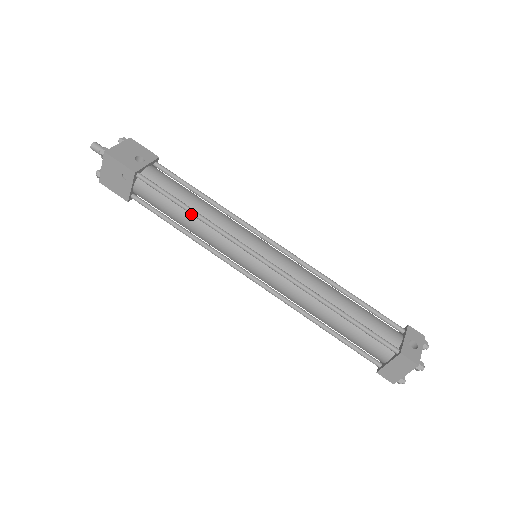
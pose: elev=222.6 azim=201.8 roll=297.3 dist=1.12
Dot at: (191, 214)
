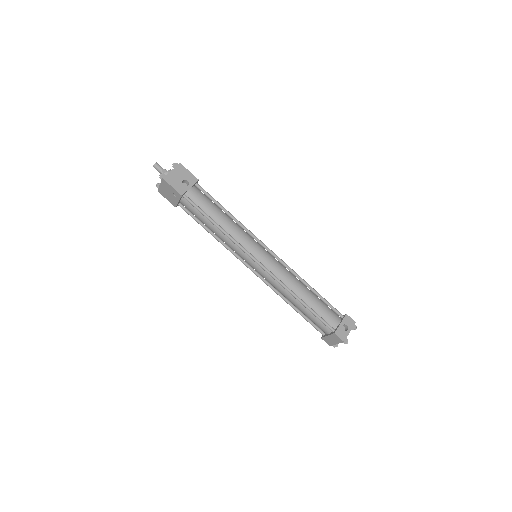
Dot at: (216, 226)
